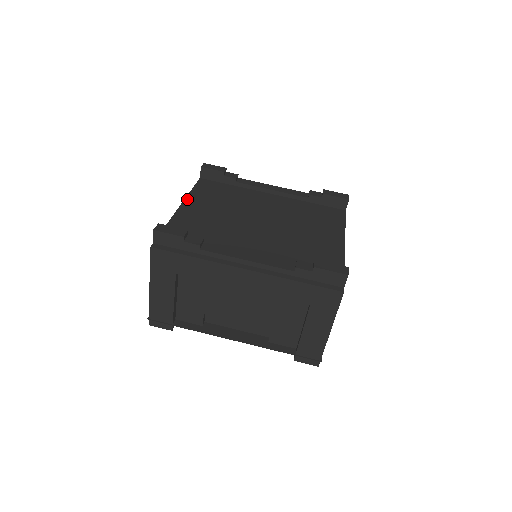
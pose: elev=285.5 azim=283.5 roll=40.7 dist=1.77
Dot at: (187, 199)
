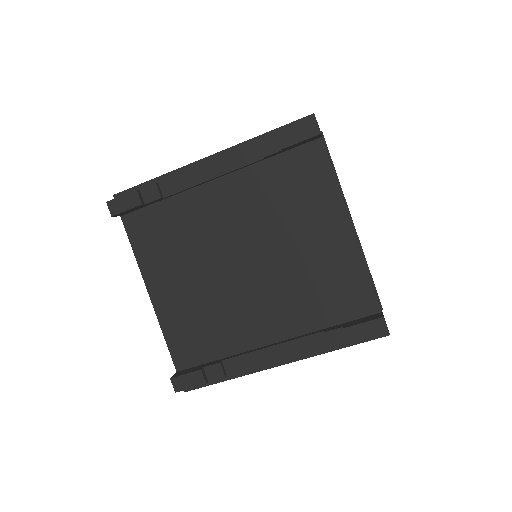
Dot at: (146, 281)
